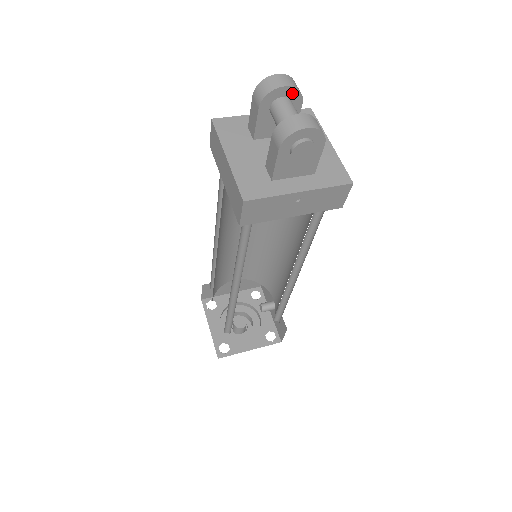
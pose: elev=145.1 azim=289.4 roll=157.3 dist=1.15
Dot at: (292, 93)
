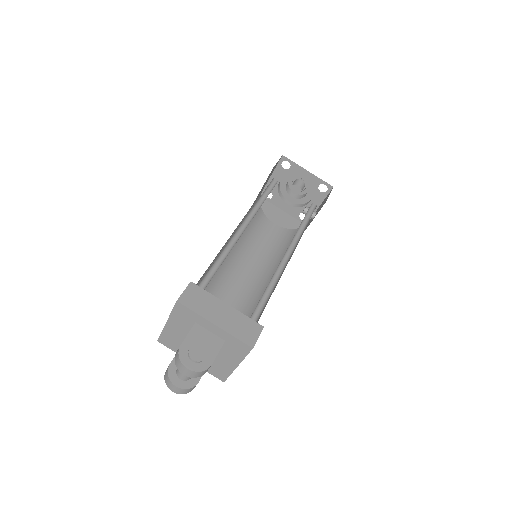
Dot at: occluded
